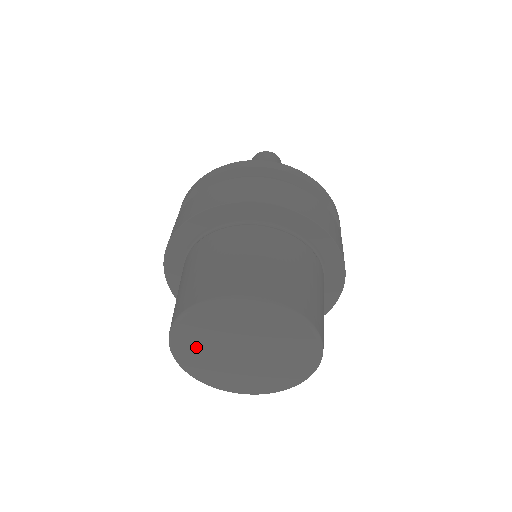
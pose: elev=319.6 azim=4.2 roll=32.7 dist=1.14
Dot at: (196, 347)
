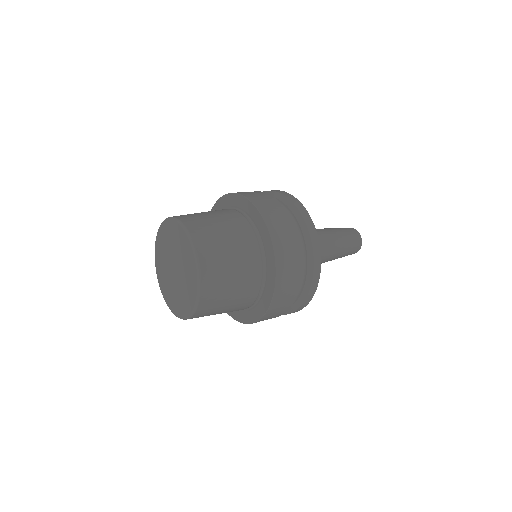
Dot at: (168, 289)
